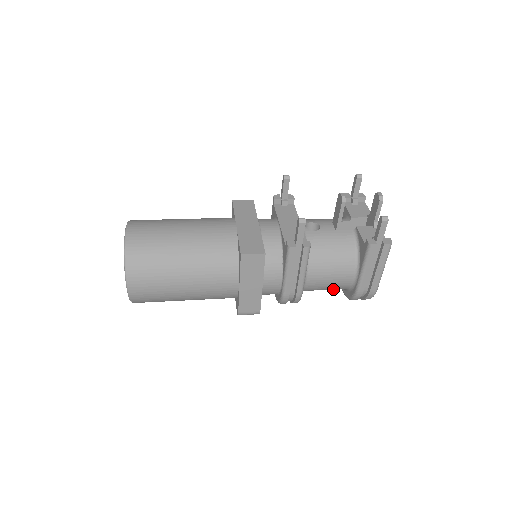
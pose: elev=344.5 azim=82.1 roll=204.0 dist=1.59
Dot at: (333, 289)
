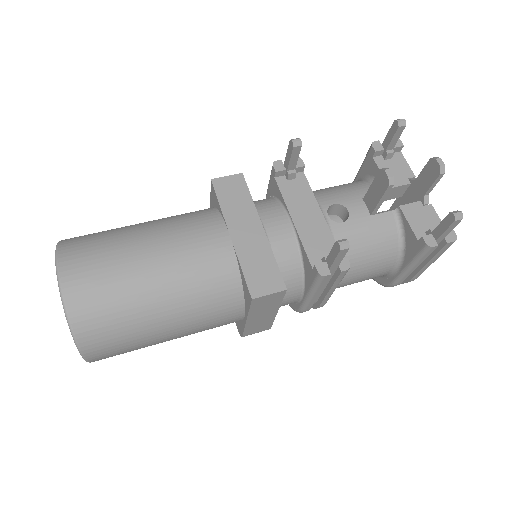
Dot at: occluded
